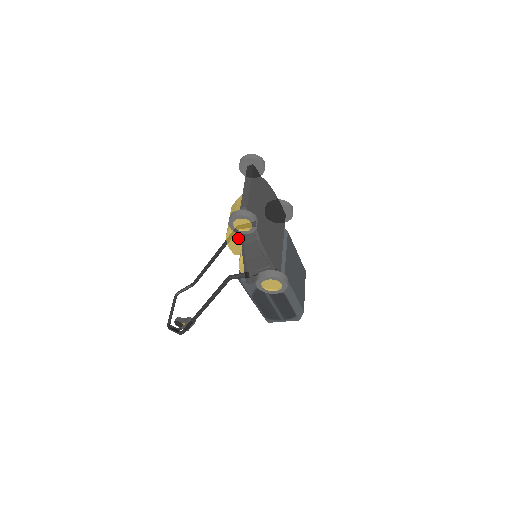
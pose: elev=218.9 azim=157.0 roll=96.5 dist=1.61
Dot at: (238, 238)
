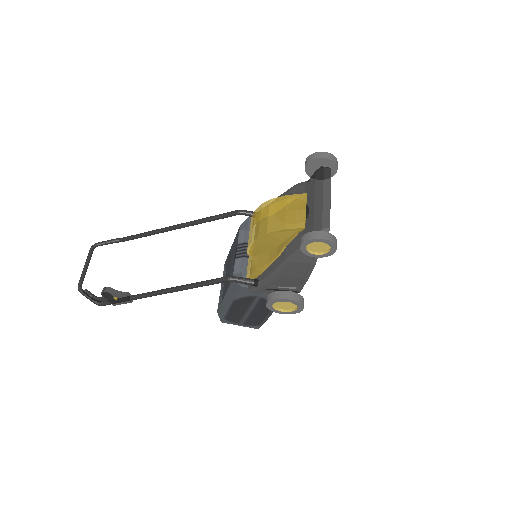
Dot at: (272, 243)
